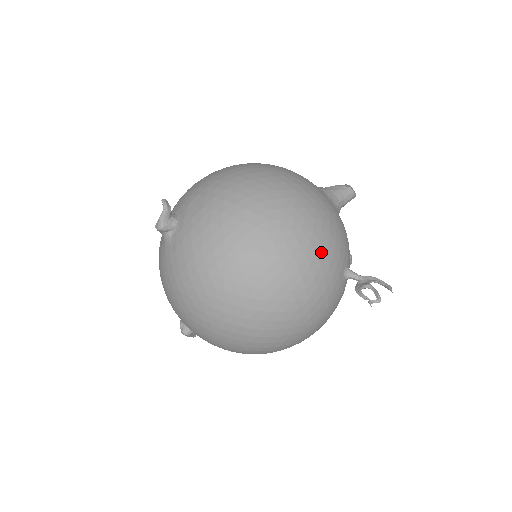
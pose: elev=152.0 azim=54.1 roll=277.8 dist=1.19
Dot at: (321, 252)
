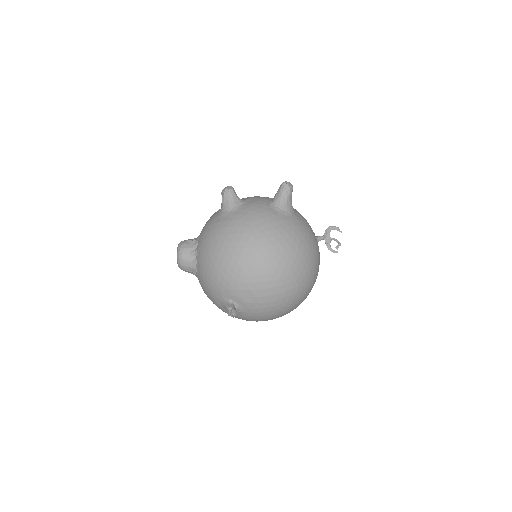
Dot at: (317, 261)
